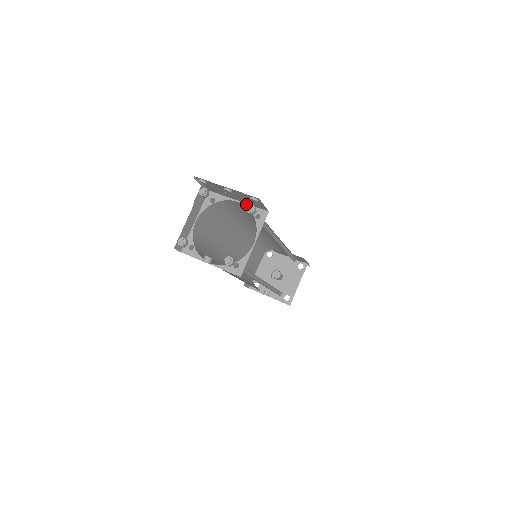
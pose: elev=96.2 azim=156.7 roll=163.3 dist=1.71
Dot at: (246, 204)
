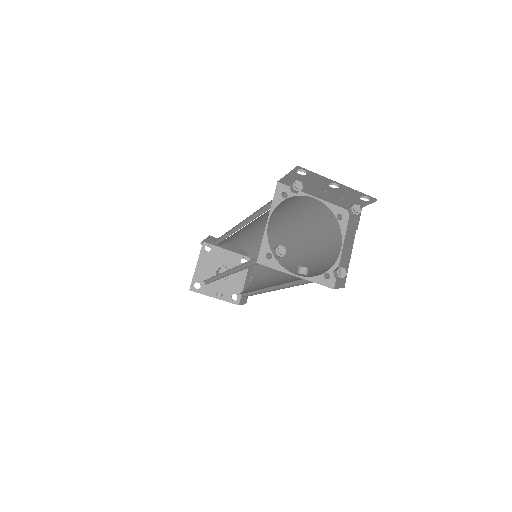
Dot at: (325, 201)
